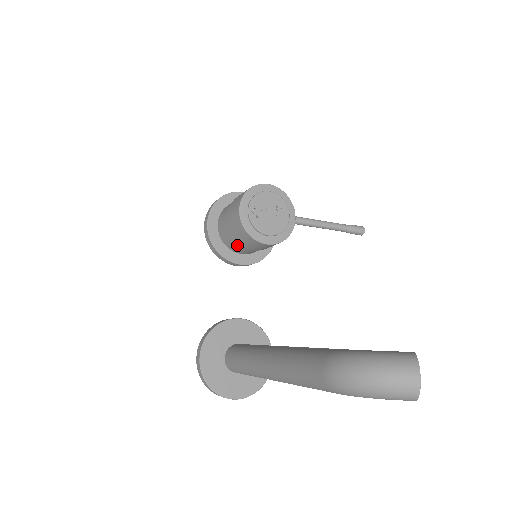
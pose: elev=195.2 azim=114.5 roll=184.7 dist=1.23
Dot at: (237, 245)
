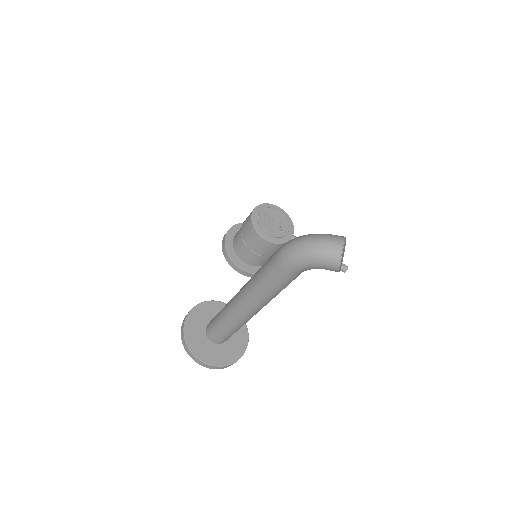
Dot at: (244, 248)
